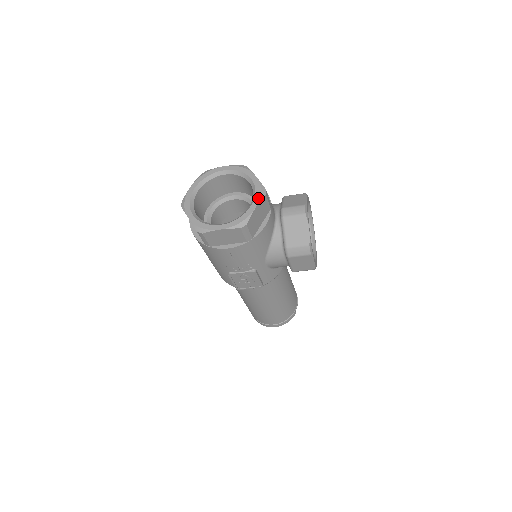
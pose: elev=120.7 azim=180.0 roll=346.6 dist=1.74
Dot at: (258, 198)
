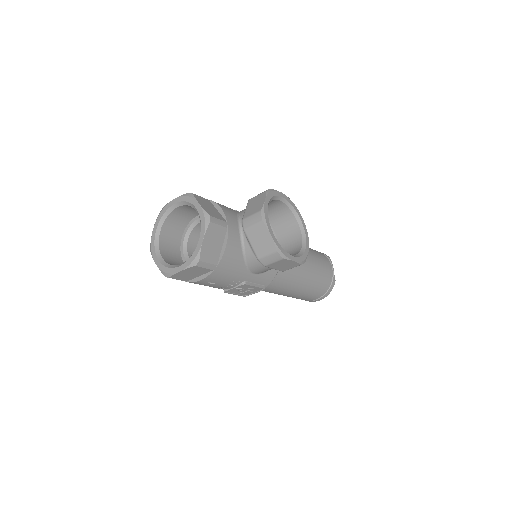
Dot at: (203, 229)
